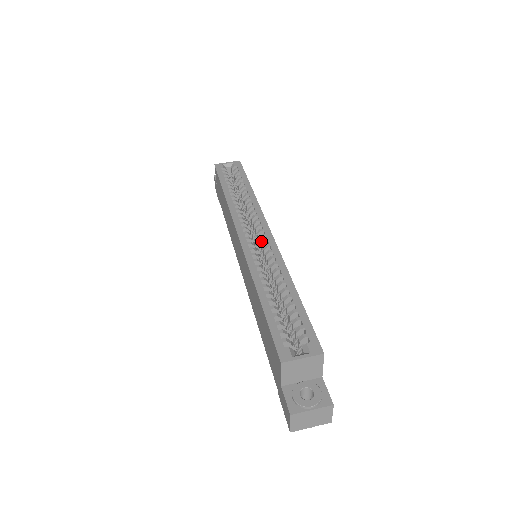
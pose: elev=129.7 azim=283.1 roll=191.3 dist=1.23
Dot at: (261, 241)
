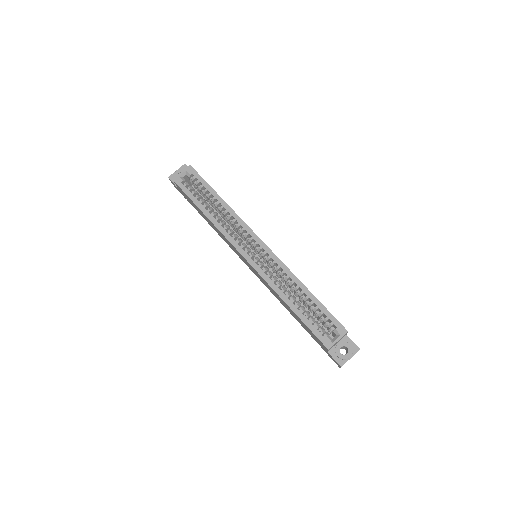
Dot at: (260, 252)
